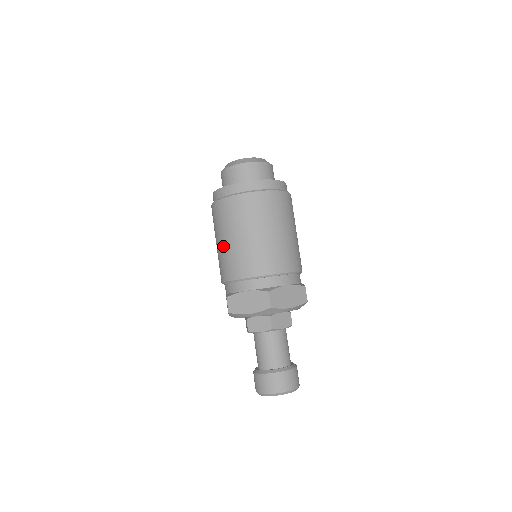
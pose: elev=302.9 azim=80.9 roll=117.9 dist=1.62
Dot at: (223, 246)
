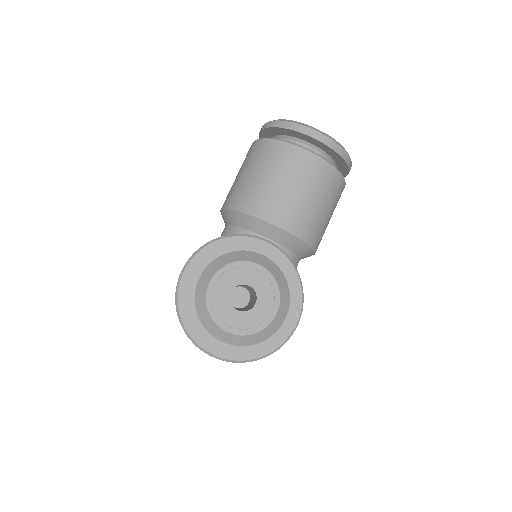
Dot at: occluded
